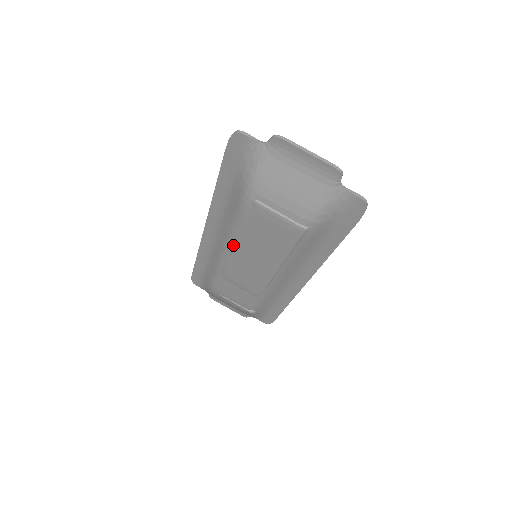
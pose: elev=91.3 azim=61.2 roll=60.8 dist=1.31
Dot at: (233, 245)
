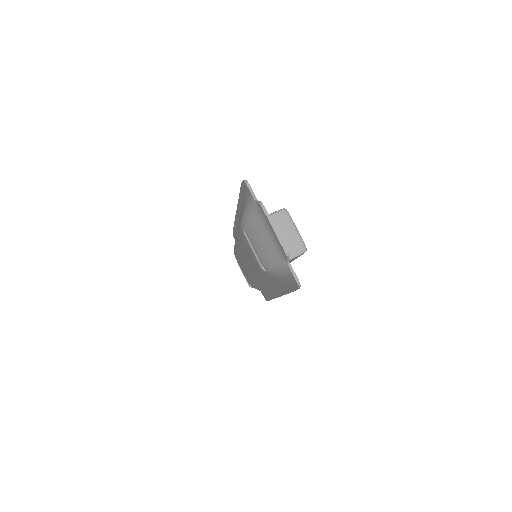
Dot at: (238, 241)
